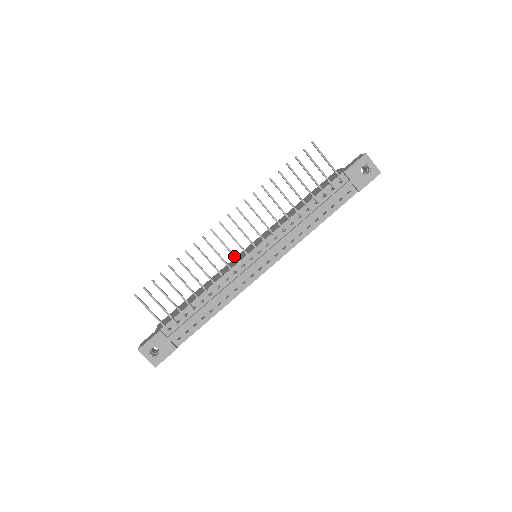
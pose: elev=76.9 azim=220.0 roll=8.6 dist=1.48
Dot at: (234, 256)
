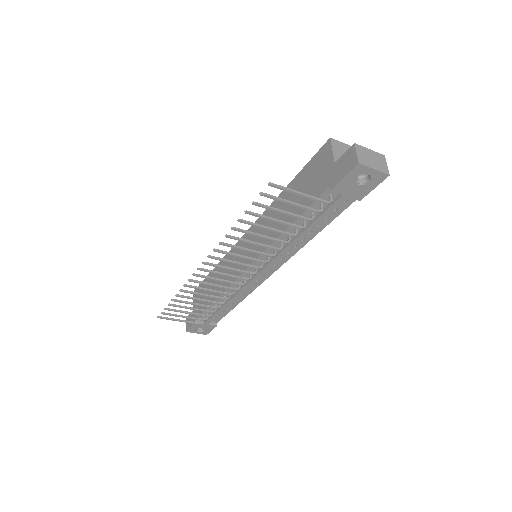
Dot at: (230, 283)
